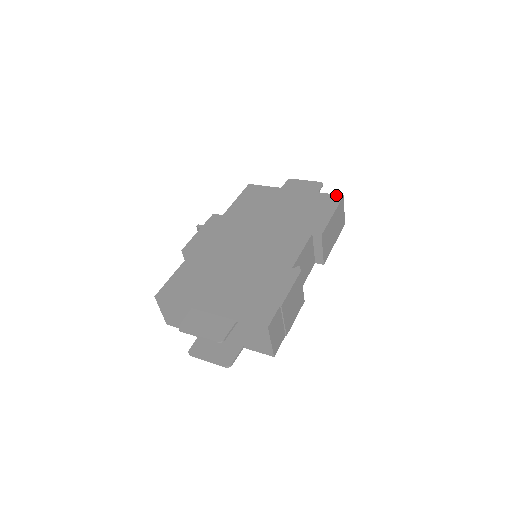
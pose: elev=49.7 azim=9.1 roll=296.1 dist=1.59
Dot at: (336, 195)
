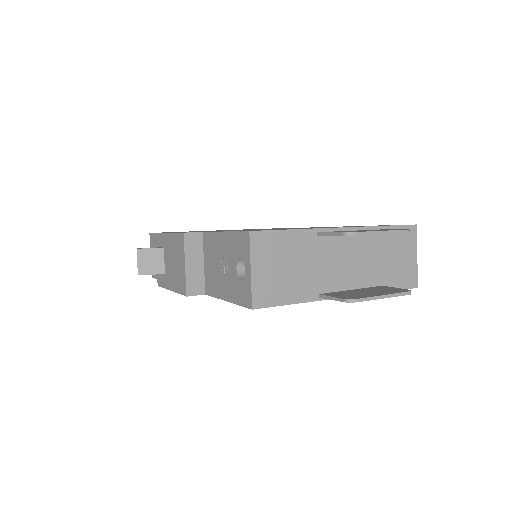
Dot at: occluded
